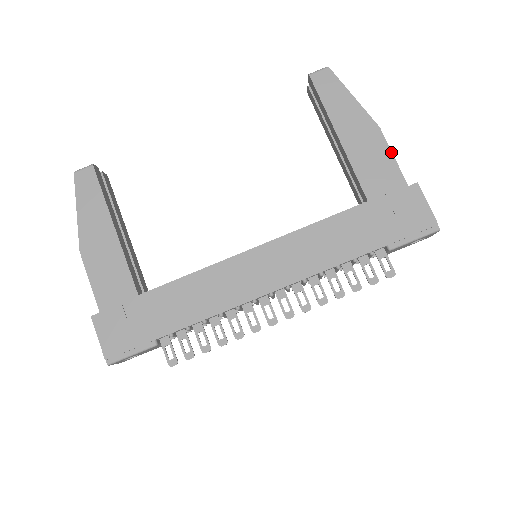
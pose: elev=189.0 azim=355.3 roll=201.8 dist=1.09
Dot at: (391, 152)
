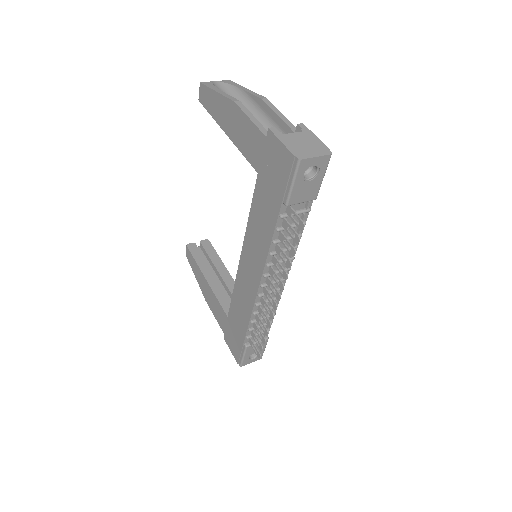
Dot at: (247, 117)
